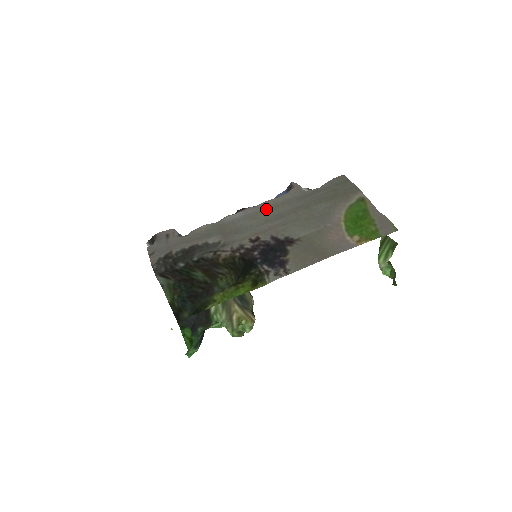
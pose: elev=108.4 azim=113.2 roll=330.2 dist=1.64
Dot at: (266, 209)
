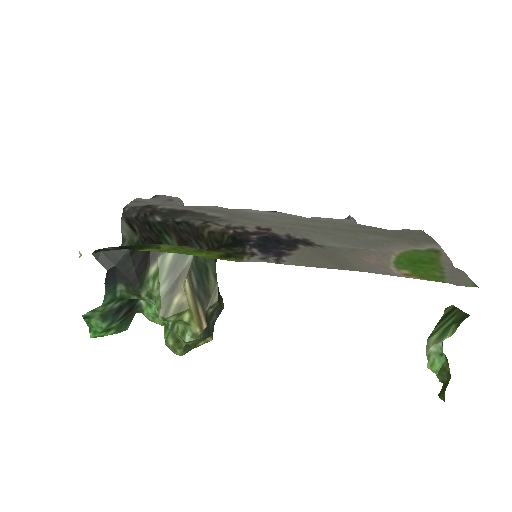
Dot at: (301, 218)
